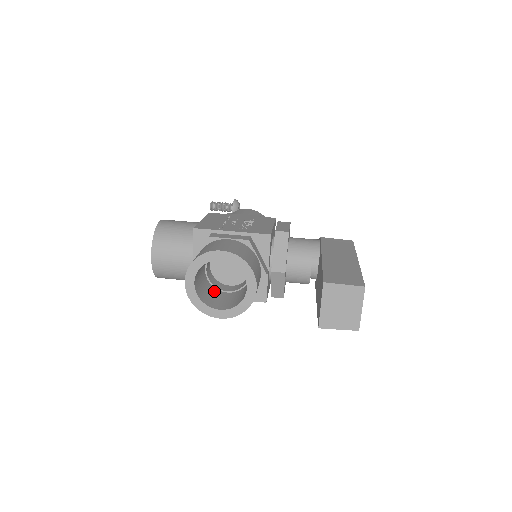
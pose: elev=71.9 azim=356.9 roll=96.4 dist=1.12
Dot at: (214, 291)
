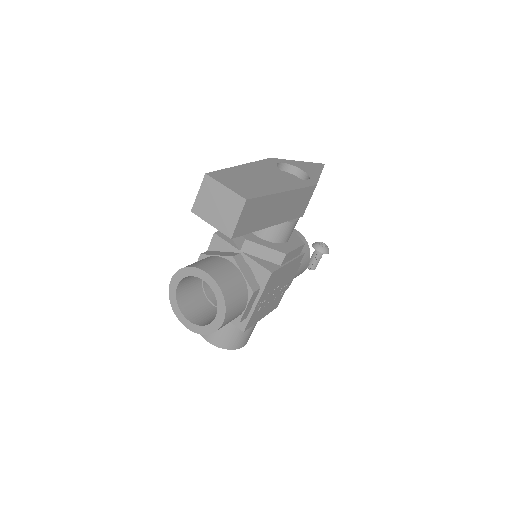
Dot at: occluded
